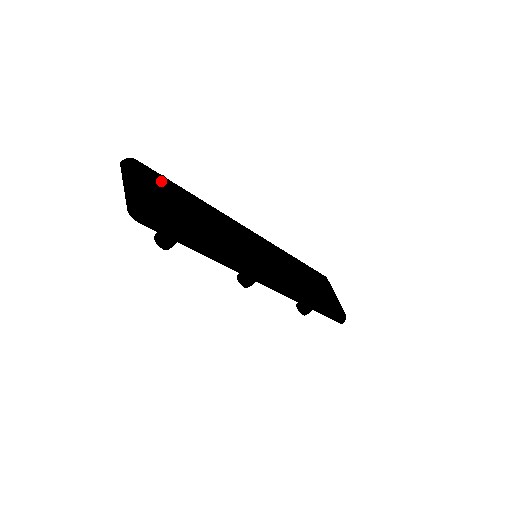
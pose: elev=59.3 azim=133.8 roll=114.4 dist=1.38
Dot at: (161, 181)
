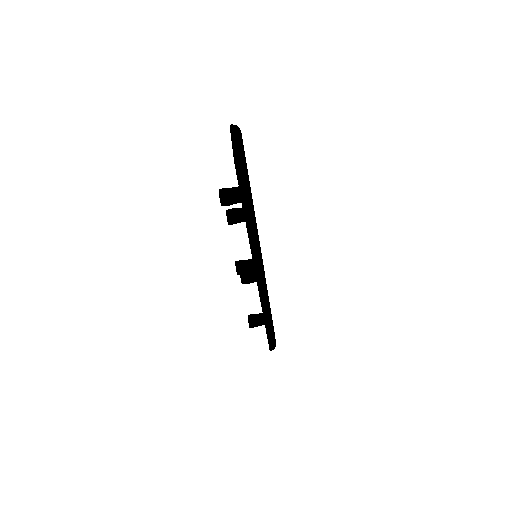
Dot at: occluded
